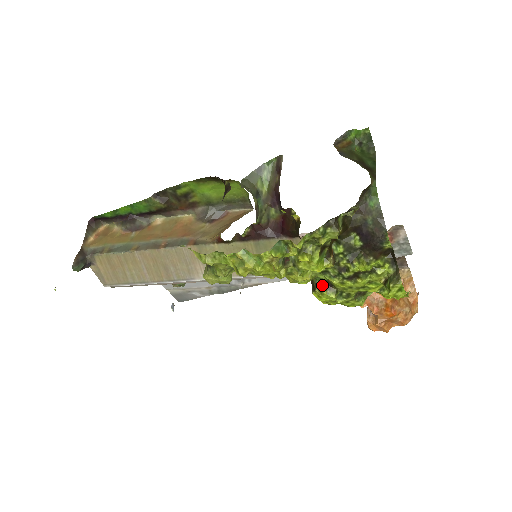
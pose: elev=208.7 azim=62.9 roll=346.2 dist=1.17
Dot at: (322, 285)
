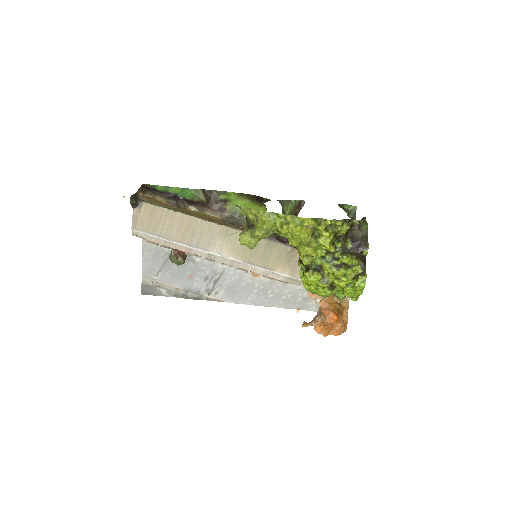
Dot at: (315, 268)
